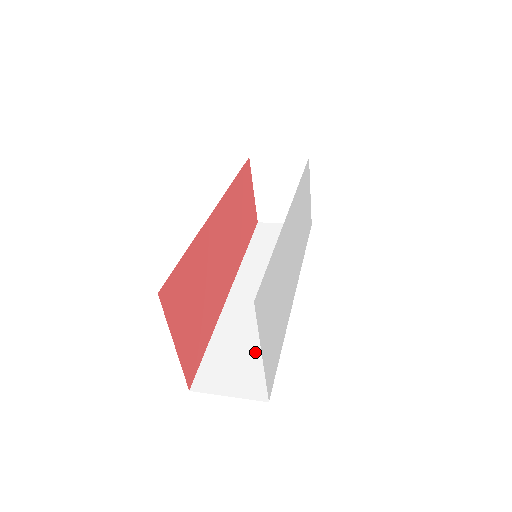
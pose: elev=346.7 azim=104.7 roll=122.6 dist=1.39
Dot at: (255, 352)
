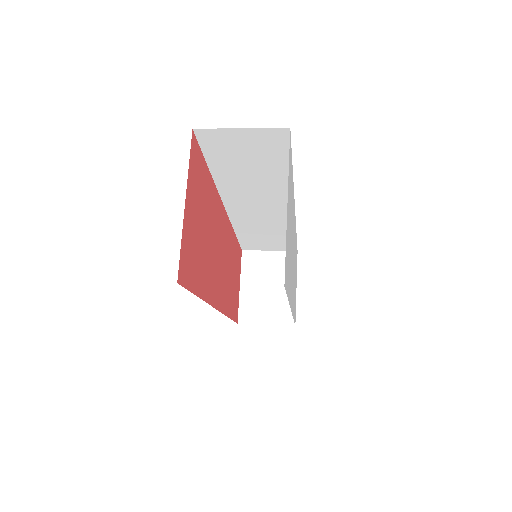
Dot at: occluded
